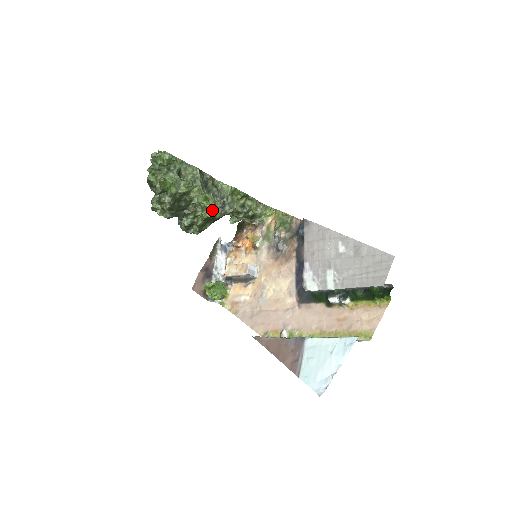
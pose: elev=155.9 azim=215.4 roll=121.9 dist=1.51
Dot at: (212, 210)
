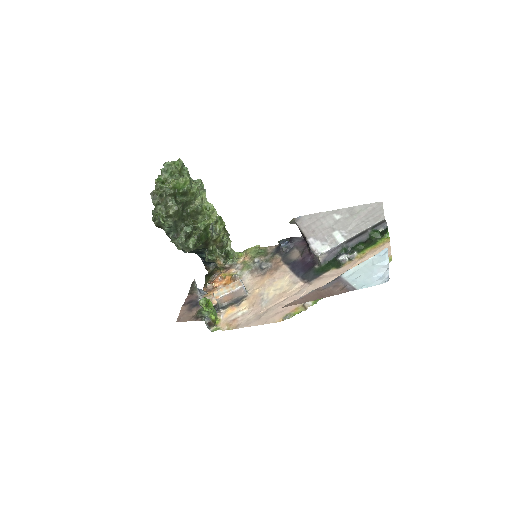
Dot at: (214, 216)
